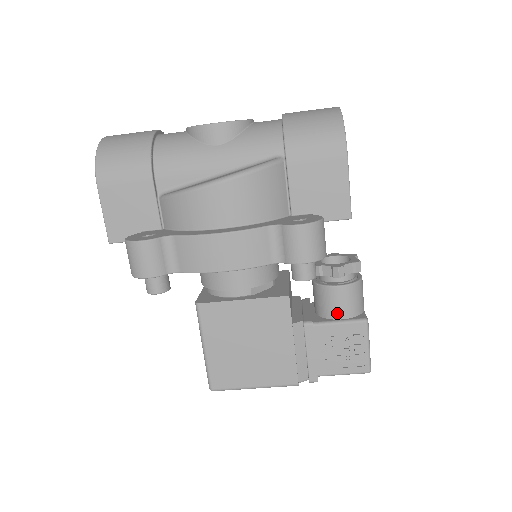
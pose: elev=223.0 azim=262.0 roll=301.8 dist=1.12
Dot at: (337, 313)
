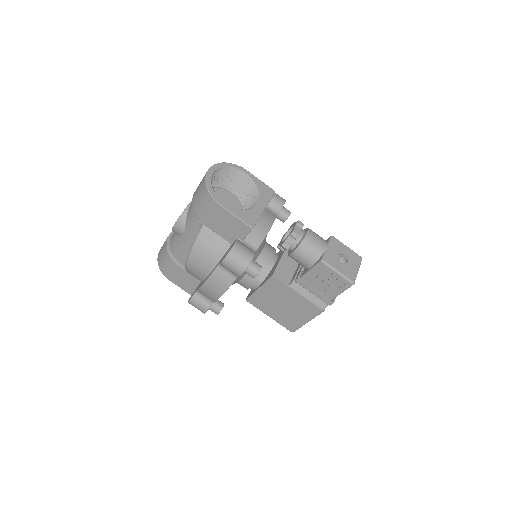
Dot at: (307, 265)
